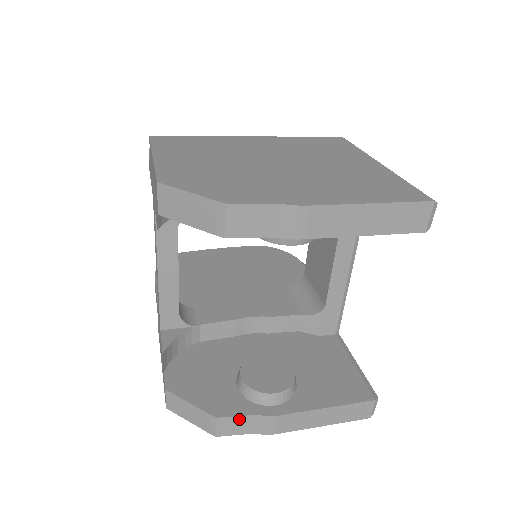
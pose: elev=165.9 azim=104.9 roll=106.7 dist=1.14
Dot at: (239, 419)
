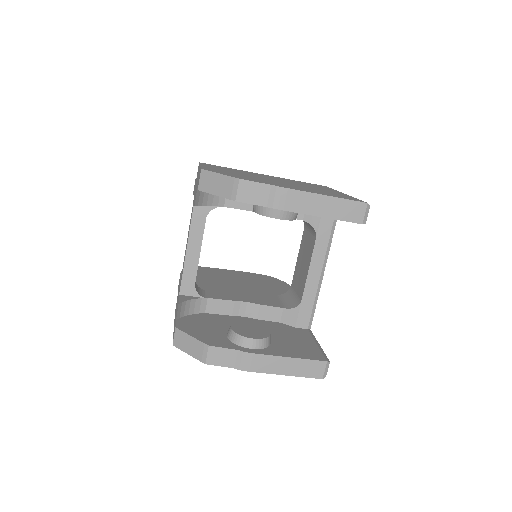
Dot at: (224, 351)
